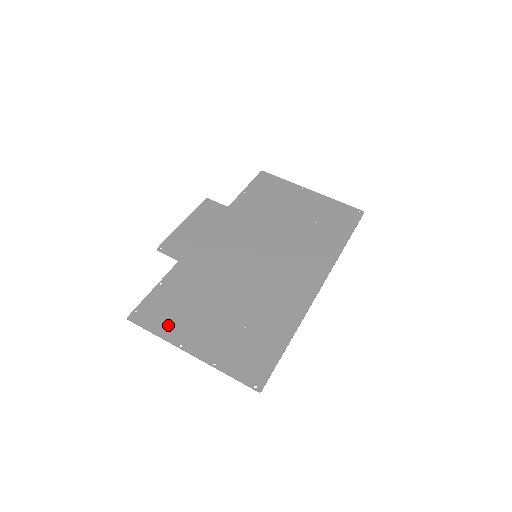
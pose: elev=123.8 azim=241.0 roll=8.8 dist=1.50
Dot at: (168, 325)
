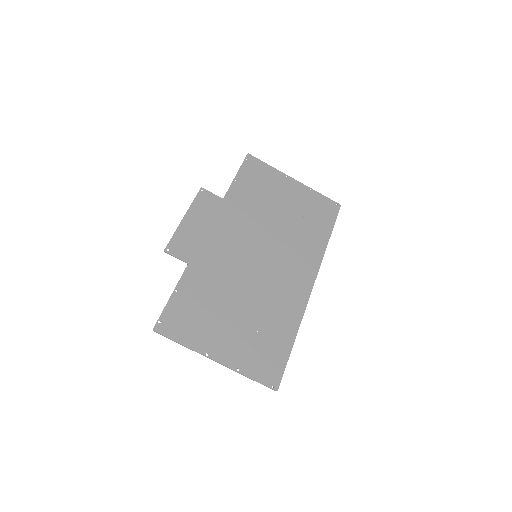
Dot at: (192, 335)
